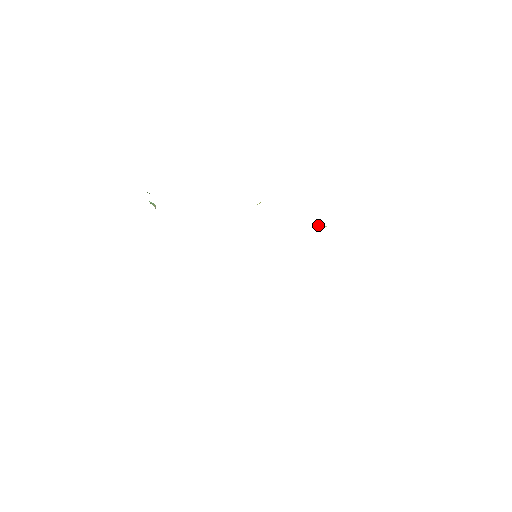
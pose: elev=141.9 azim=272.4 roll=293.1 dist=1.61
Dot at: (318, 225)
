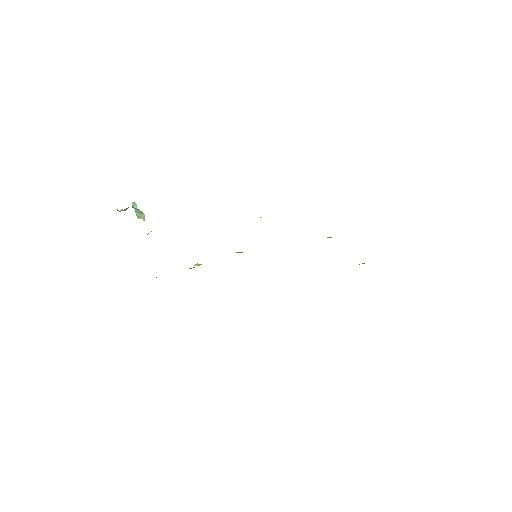
Dot at: occluded
